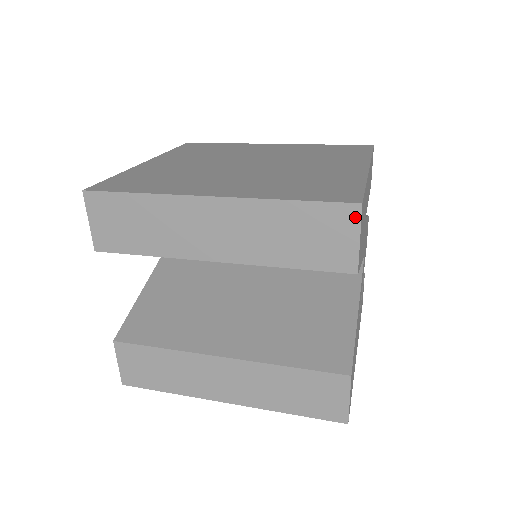
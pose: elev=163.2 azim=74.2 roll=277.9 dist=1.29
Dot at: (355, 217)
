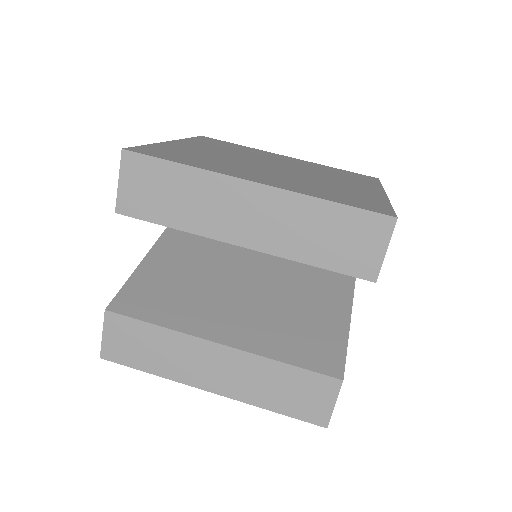
Dot at: (388, 229)
